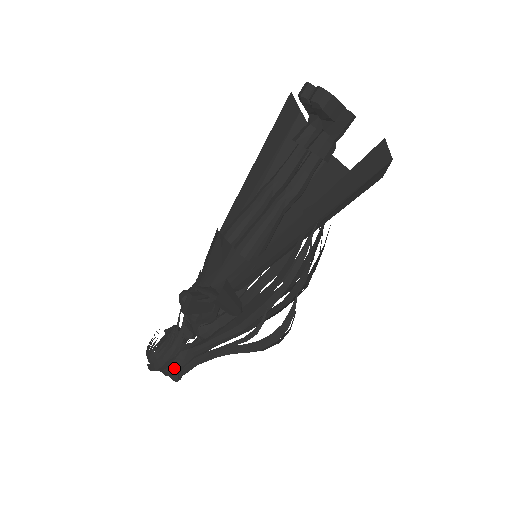
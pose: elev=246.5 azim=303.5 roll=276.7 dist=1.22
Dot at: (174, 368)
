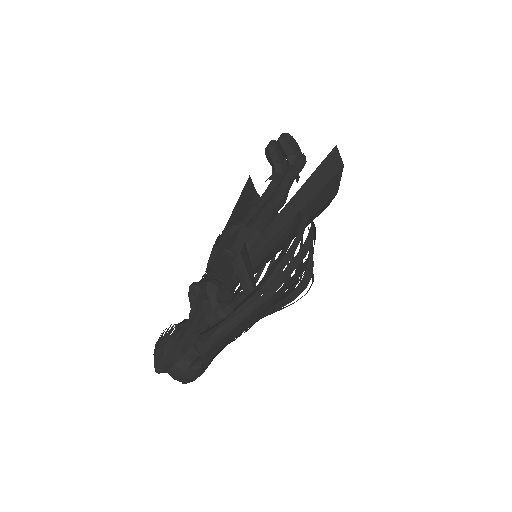
Dot at: (194, 354)
